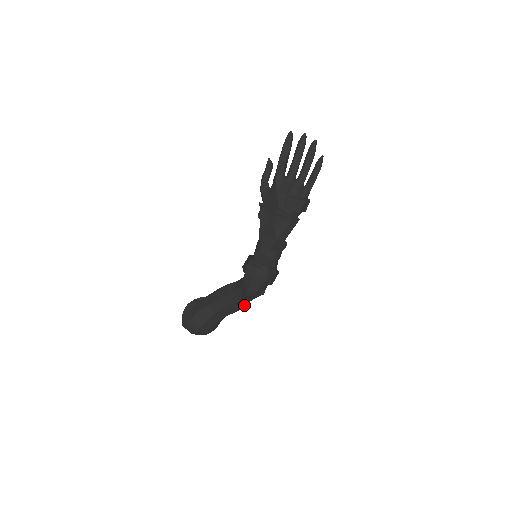
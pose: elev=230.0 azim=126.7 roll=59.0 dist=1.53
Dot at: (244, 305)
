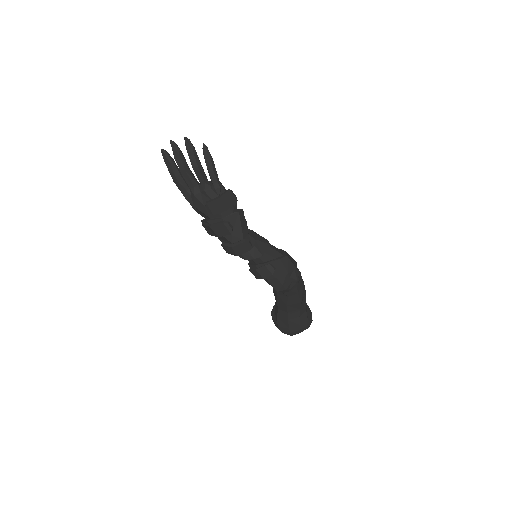
Dot at: (298, 295)
